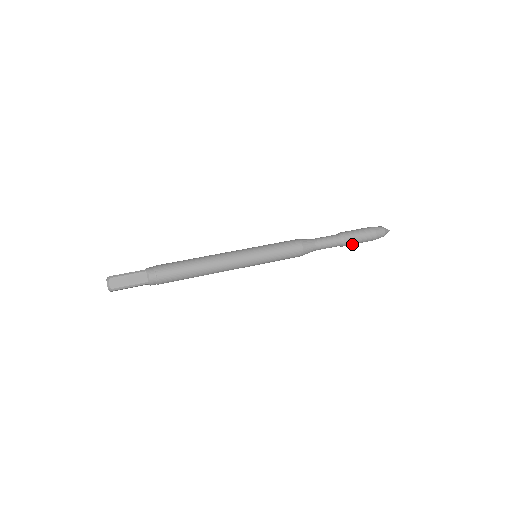
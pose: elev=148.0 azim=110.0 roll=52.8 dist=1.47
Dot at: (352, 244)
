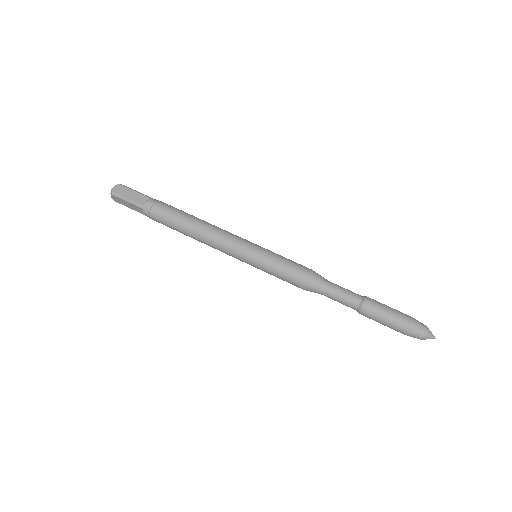
Dot at: (373, 318)
